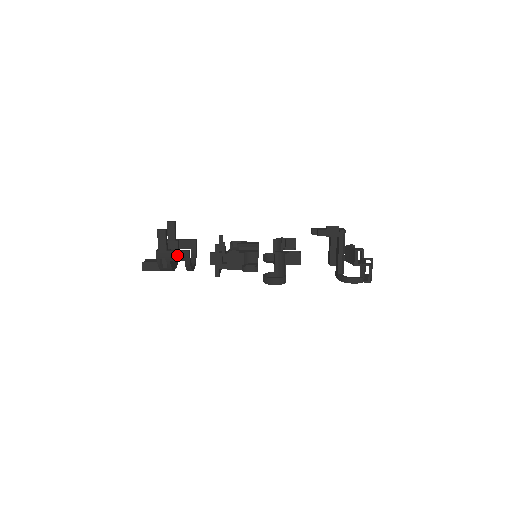
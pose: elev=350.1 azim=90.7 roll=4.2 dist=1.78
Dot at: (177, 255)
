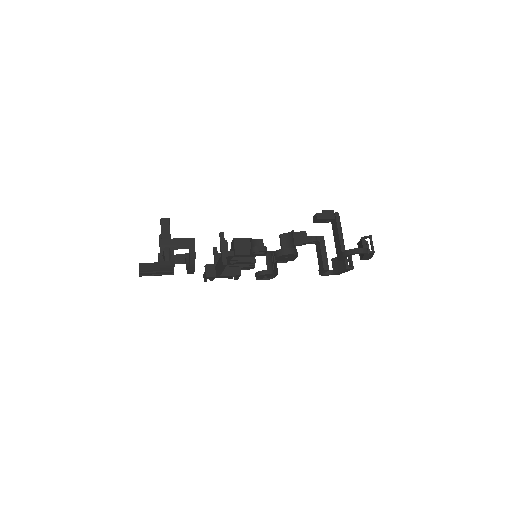
Dot at: (182, 243)
